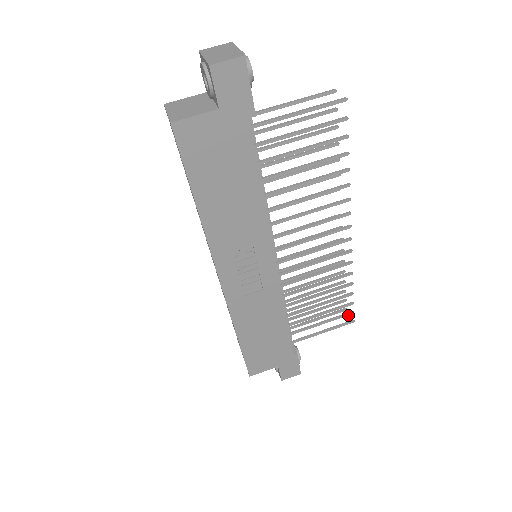
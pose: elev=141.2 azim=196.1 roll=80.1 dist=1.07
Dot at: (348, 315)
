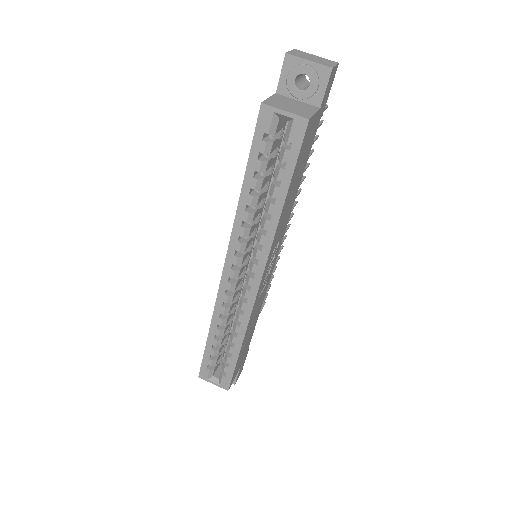
Dot at: occluded
